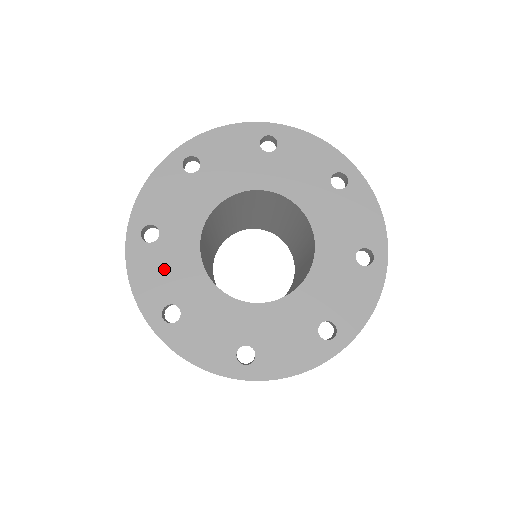
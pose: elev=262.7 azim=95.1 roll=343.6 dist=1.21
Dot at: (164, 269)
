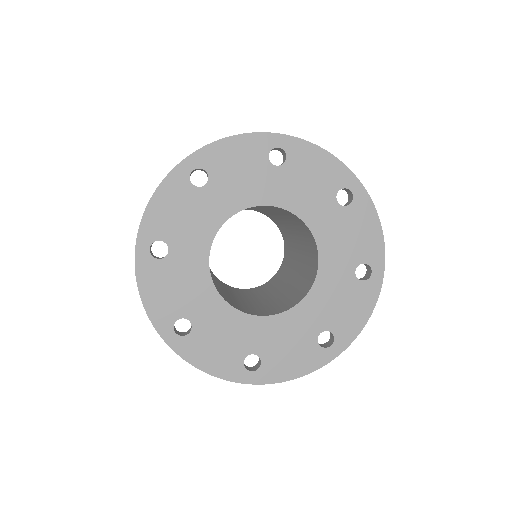
Dot at: (217, 340)
